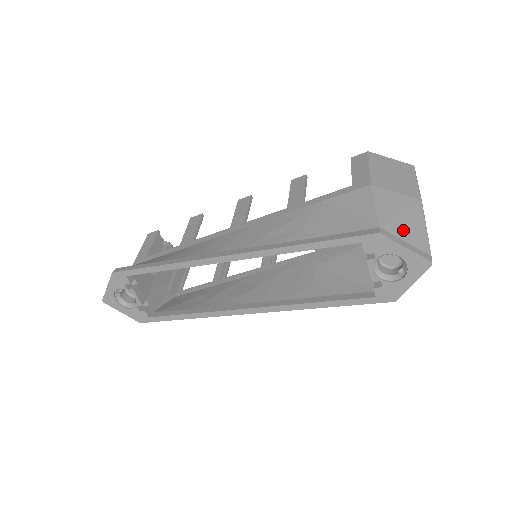
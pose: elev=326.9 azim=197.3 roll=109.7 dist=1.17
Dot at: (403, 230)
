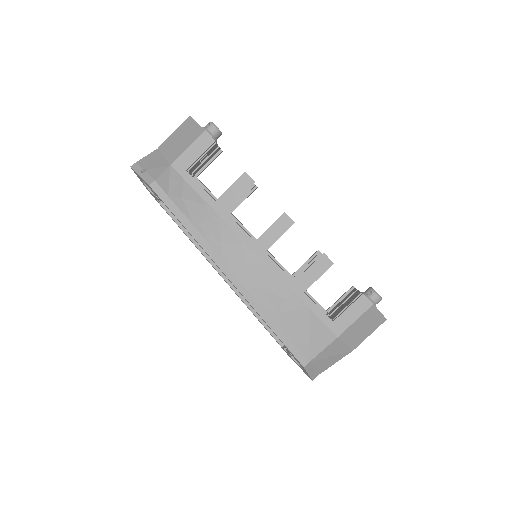
Dot at: (320, 364)
